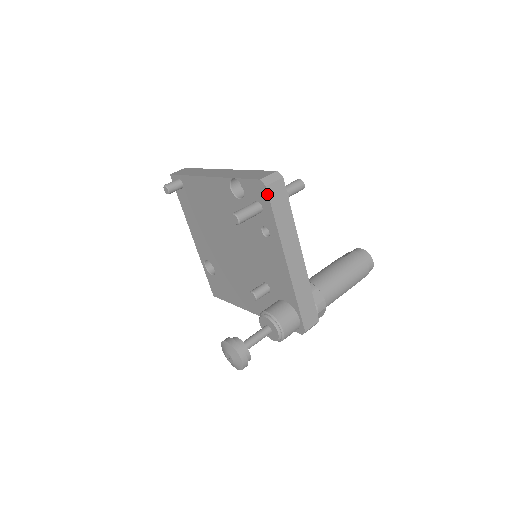
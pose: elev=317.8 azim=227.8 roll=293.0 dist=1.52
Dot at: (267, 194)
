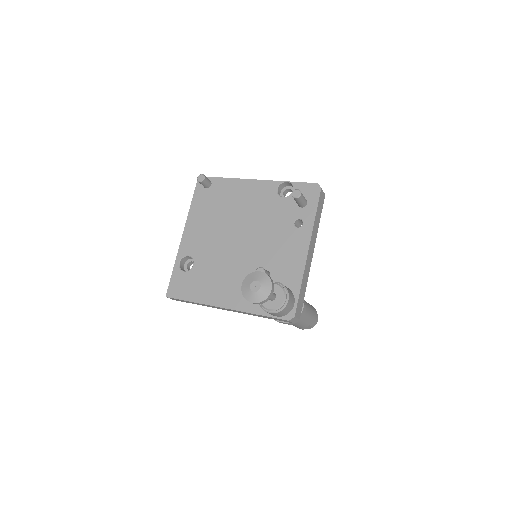
Dot at: (319, 193)
